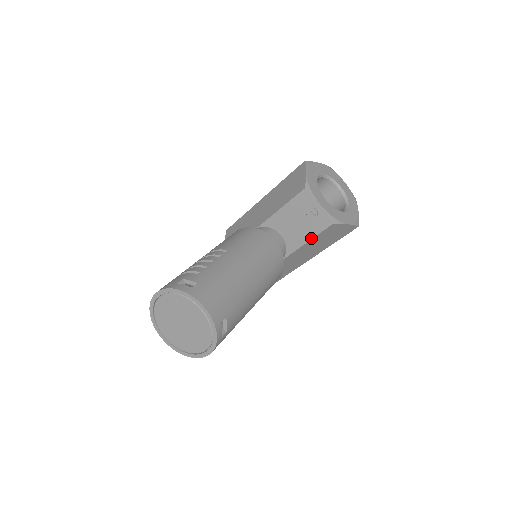
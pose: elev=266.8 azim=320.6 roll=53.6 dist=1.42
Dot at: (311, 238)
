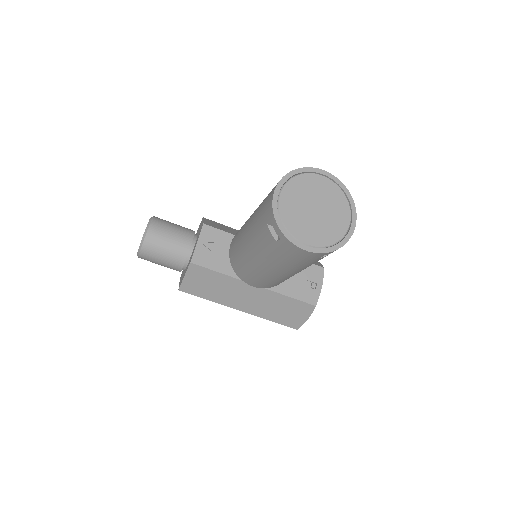
Dot at: (291, 296)
